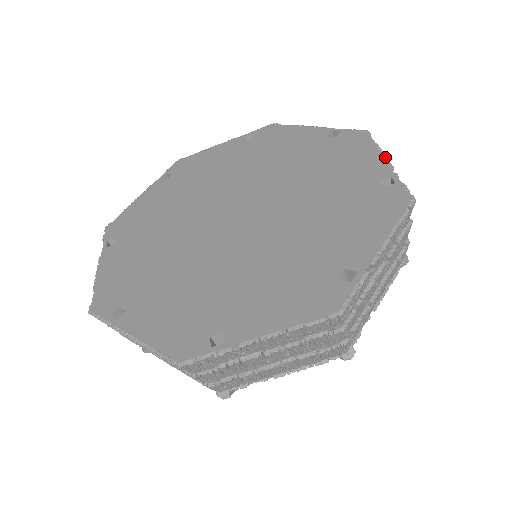
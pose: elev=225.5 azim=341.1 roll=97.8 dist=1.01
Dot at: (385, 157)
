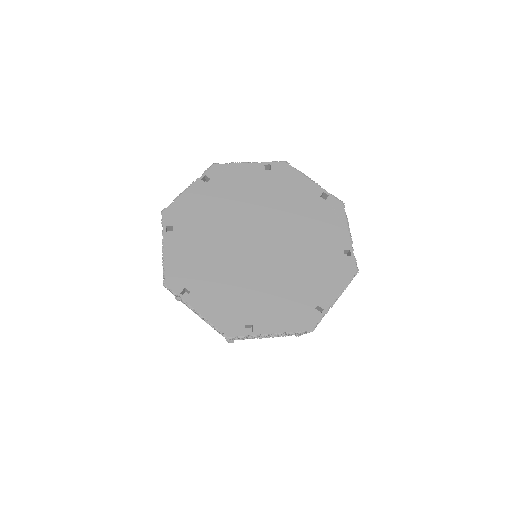
Dot at: occluded
